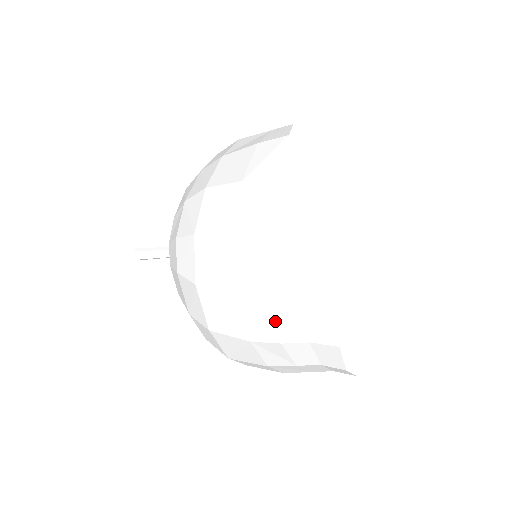
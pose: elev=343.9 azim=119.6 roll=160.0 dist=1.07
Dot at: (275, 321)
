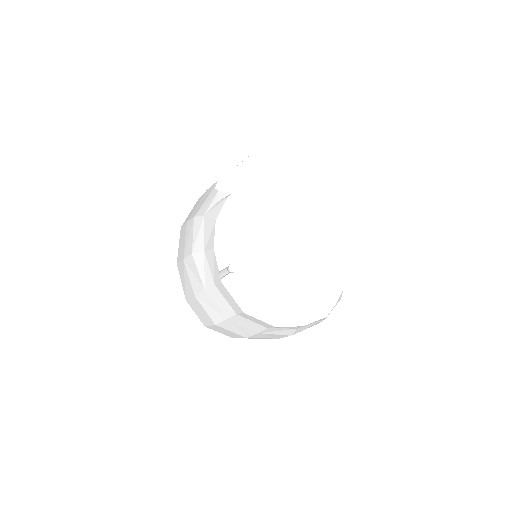
Dot at: (193, 234)
